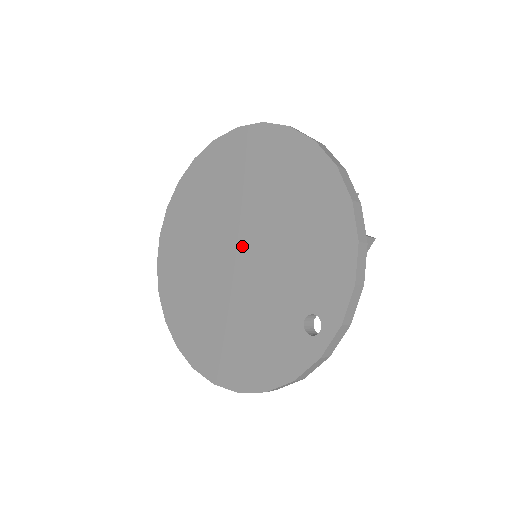
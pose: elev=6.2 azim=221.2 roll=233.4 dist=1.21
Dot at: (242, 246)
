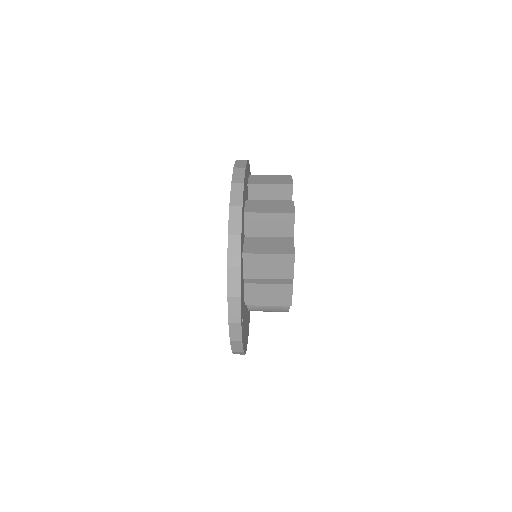
Dot at: occluded
